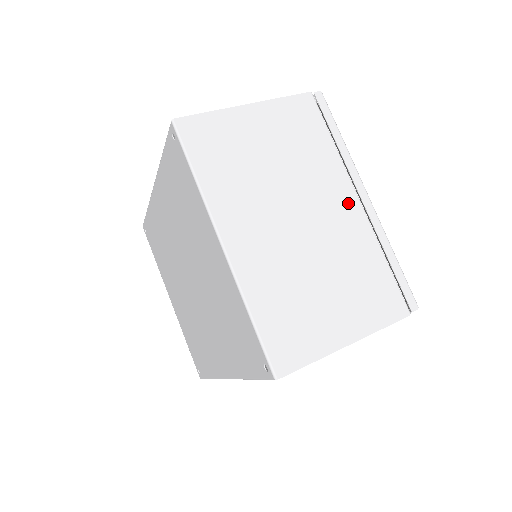
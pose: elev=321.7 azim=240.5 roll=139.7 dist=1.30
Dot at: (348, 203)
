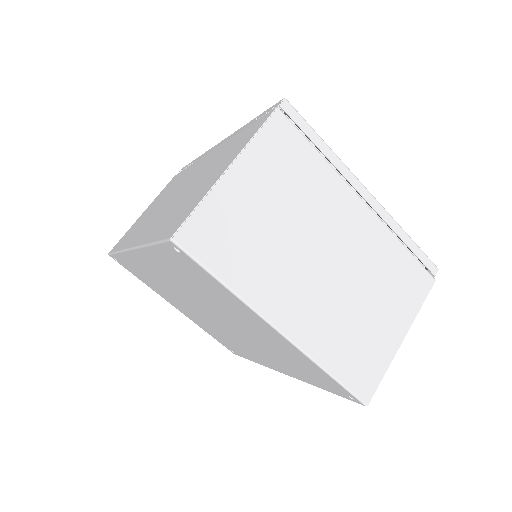
Dot at: (357, 213)
